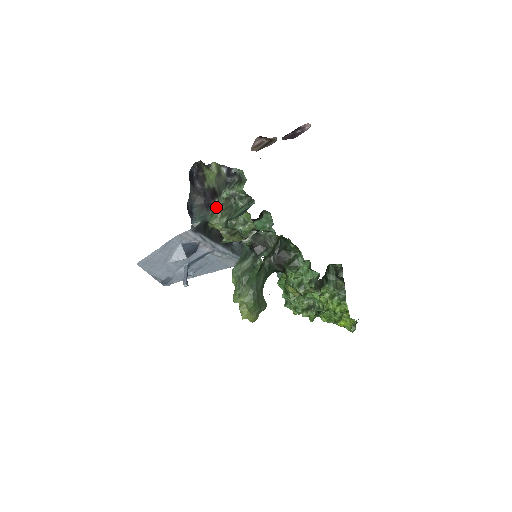
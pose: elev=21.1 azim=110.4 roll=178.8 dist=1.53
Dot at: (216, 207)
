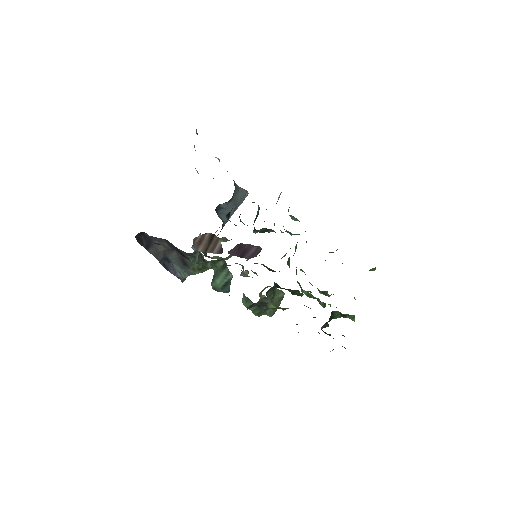
Dot at: (192, 264)
